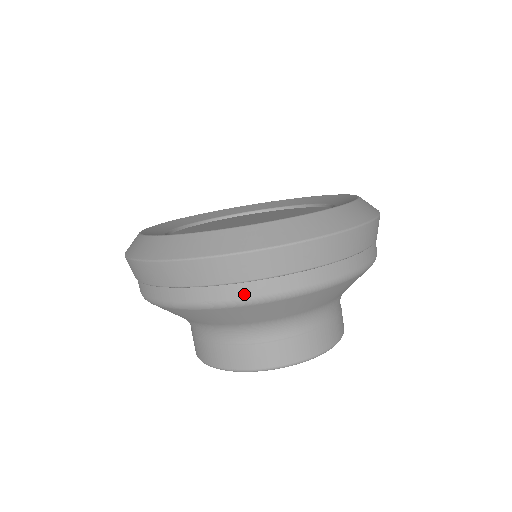
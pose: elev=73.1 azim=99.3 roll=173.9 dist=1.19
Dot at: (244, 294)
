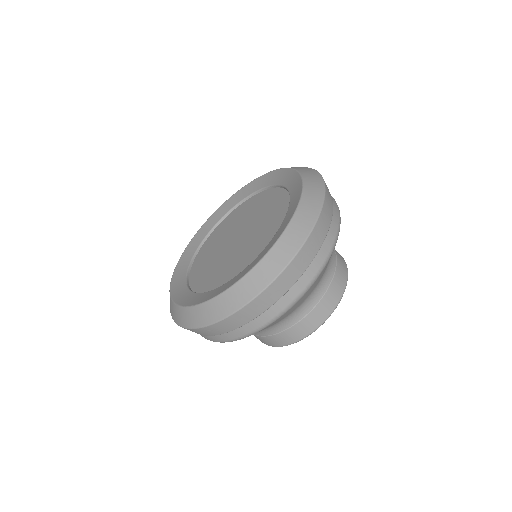
Dot at: (252, 328)
